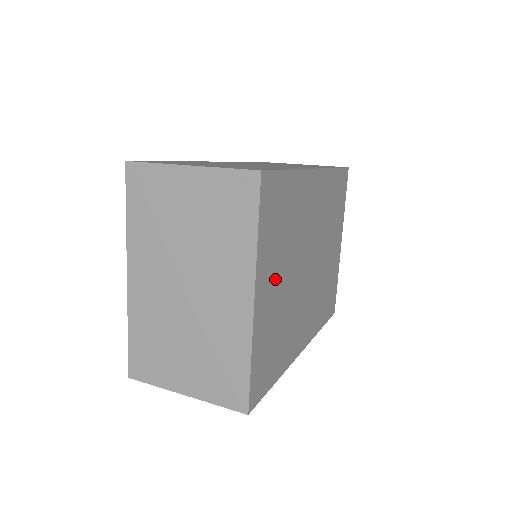
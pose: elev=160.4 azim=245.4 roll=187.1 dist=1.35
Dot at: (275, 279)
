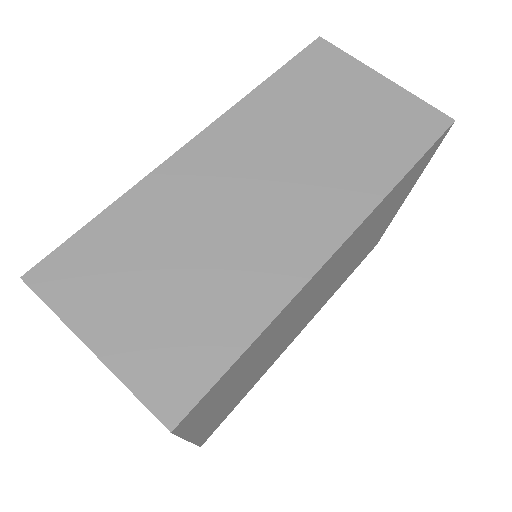
Dot at: (231, 394)
